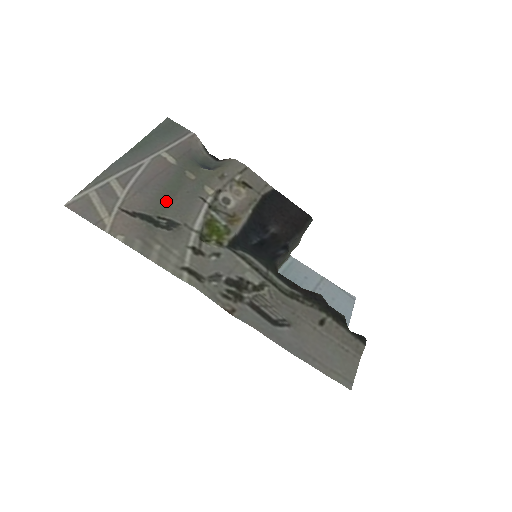
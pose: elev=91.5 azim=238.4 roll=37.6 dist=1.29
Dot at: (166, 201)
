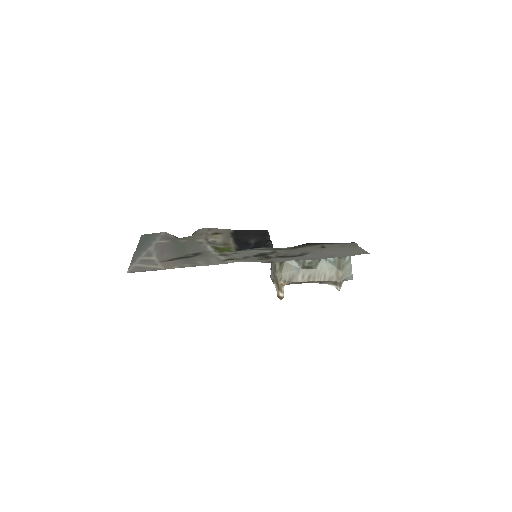
Dot at: (182, 251)
